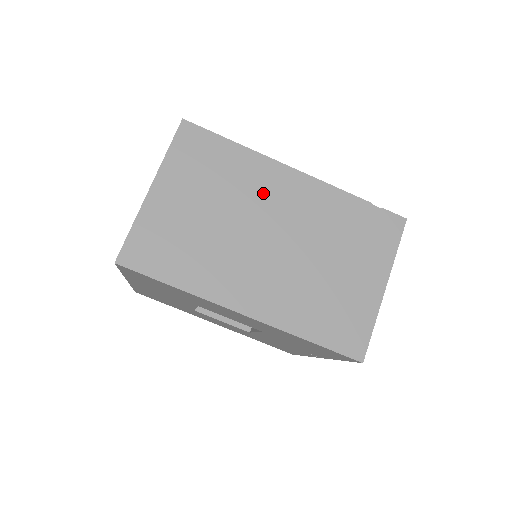
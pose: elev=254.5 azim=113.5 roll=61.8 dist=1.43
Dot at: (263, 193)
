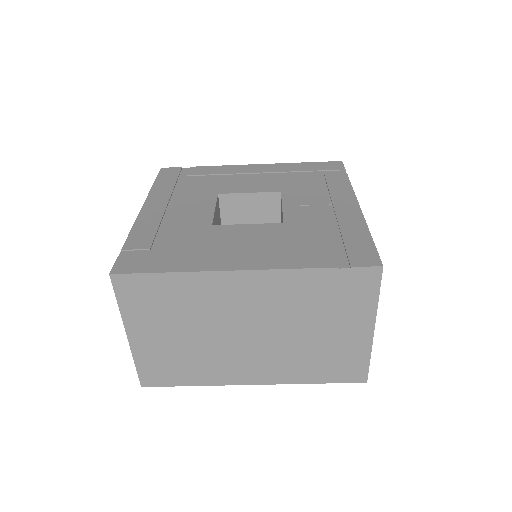
Dot at: (222, 303)
